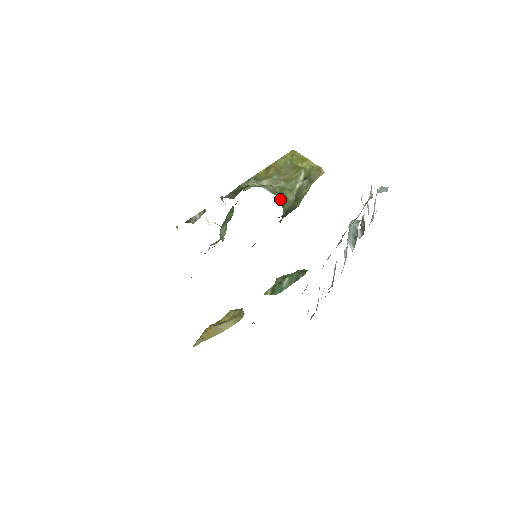
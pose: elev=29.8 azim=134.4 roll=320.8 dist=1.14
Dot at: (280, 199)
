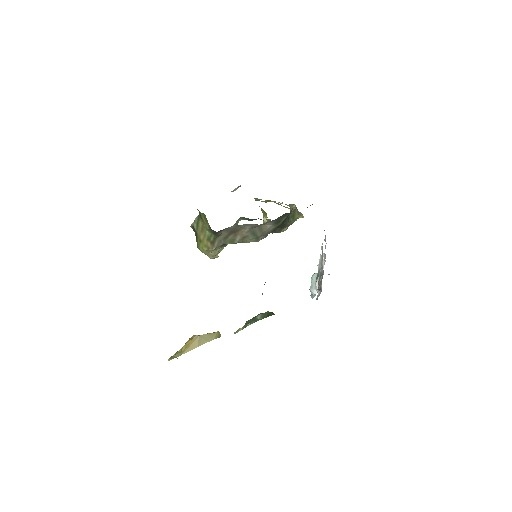
Dot at: occluded
